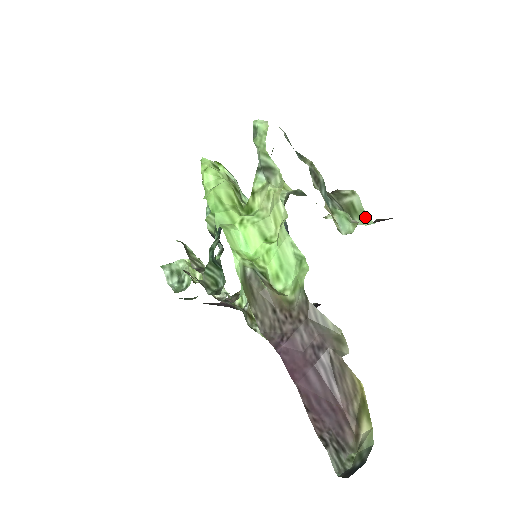
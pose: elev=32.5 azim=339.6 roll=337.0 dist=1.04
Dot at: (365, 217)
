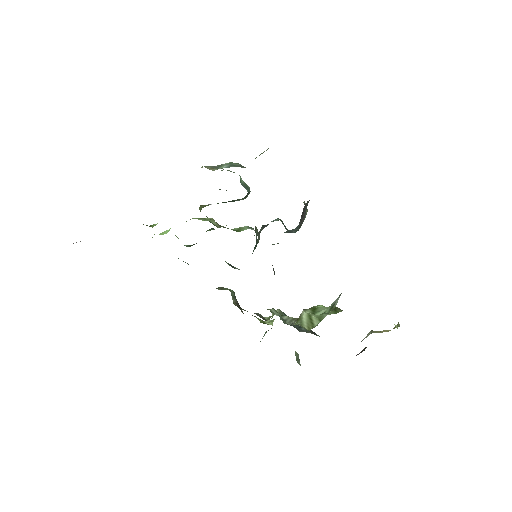
Dot at: occluded
